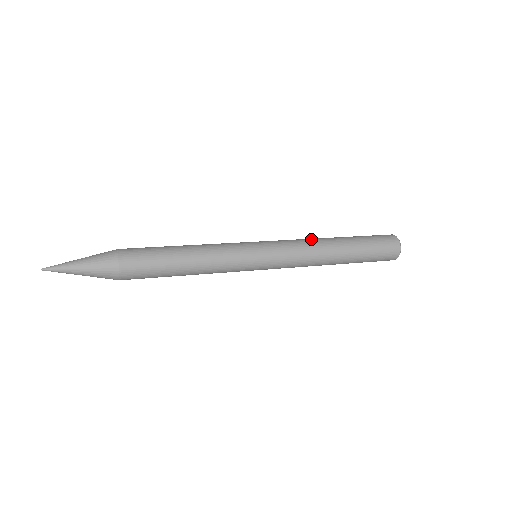
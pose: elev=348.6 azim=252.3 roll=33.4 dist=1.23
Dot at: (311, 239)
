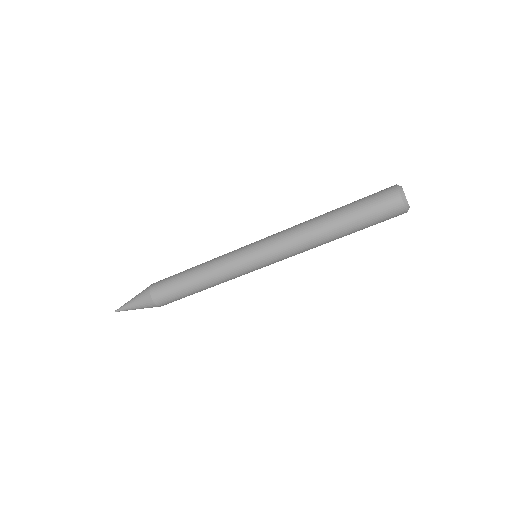
Dot at: occluded
